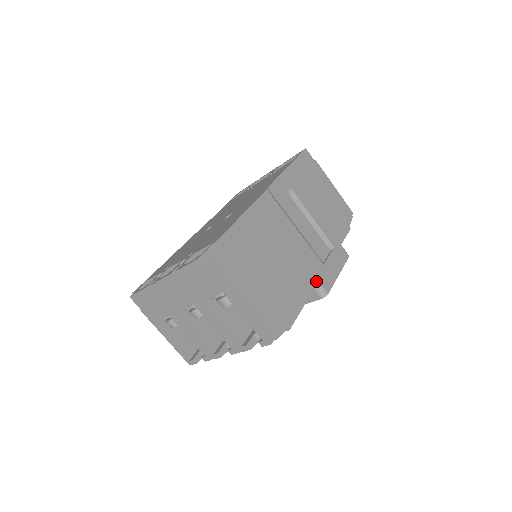
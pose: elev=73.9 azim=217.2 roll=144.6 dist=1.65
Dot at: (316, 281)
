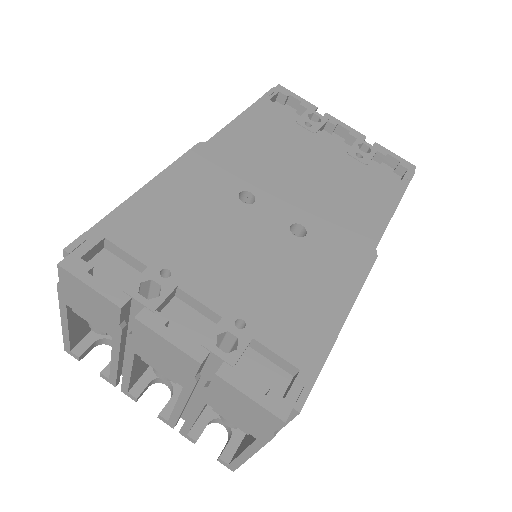
Dot at: occluded
